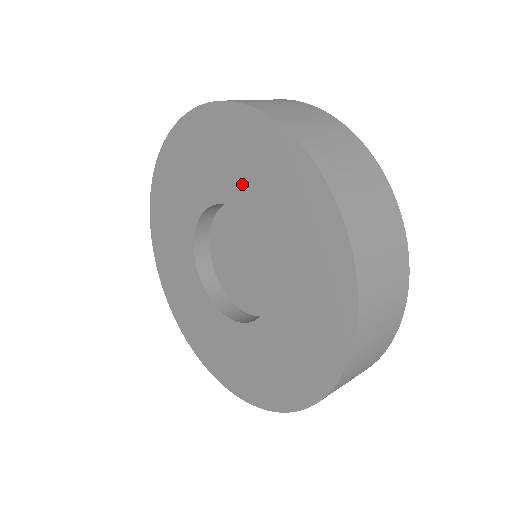
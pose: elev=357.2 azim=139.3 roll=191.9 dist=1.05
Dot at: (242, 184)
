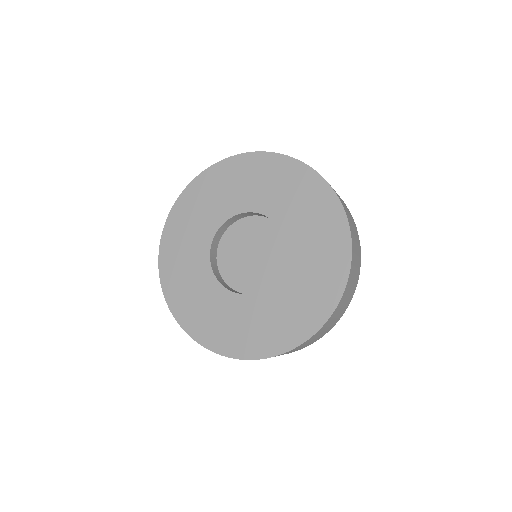
Dot at: (266, 197)
